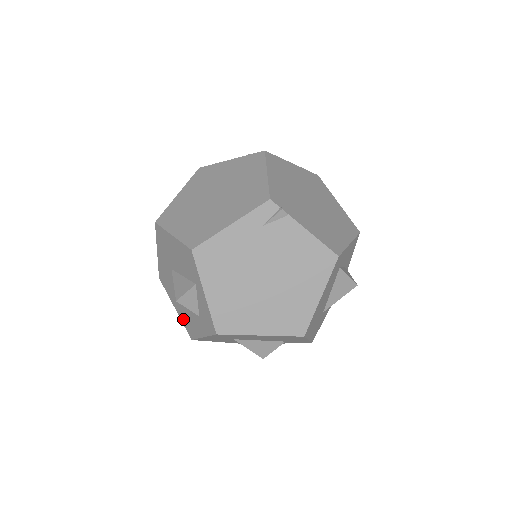
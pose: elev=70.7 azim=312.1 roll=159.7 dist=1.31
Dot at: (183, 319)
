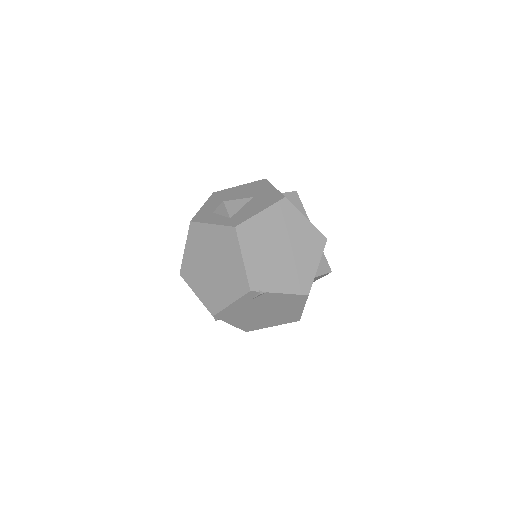
Dot at: occluded
